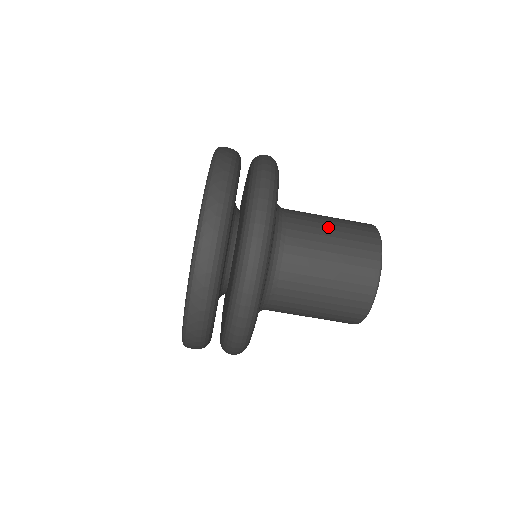
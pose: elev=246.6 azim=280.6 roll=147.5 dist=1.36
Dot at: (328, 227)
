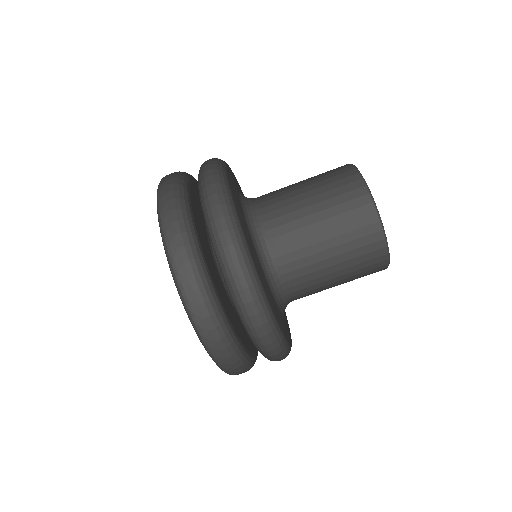
Dot at: (313, 219)
